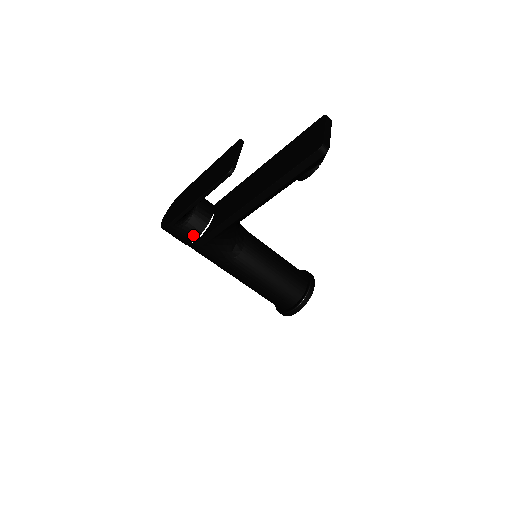
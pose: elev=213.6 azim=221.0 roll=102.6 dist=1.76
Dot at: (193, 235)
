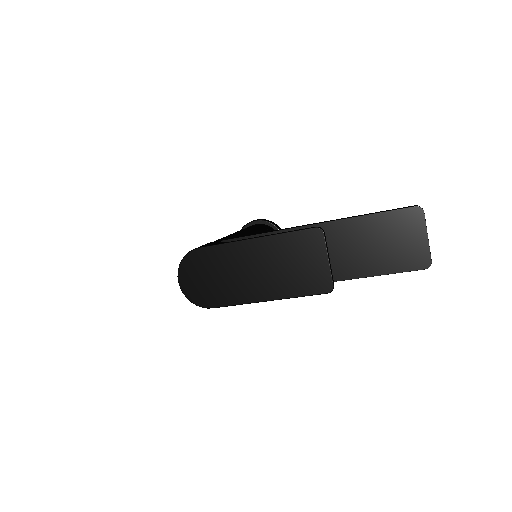
Dot at: occluded
